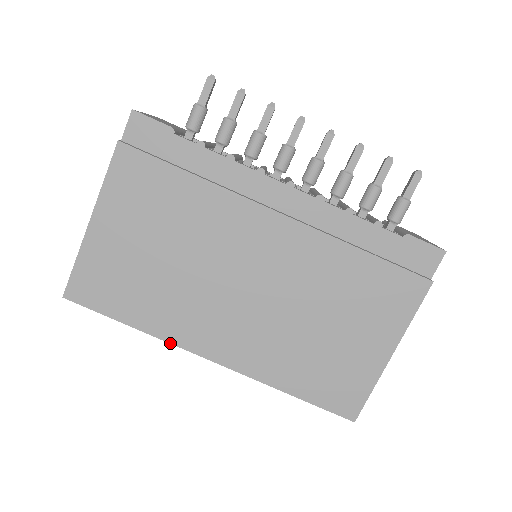
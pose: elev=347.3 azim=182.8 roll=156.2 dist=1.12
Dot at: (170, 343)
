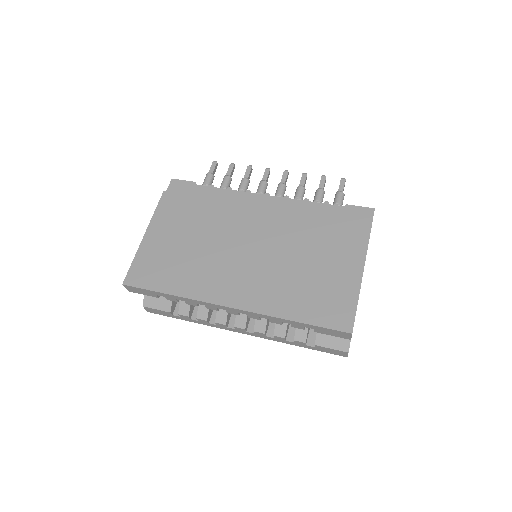
Dot at: (199, 300)
